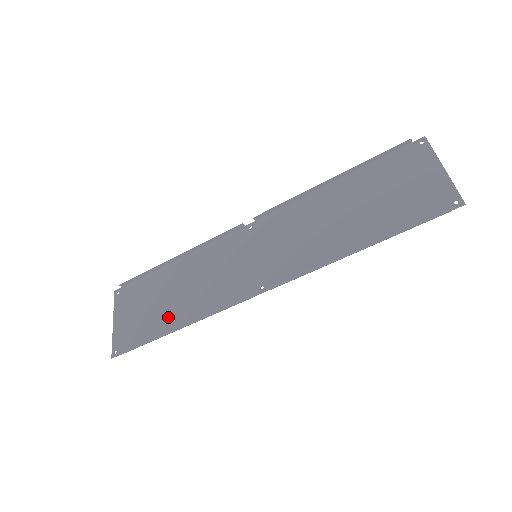
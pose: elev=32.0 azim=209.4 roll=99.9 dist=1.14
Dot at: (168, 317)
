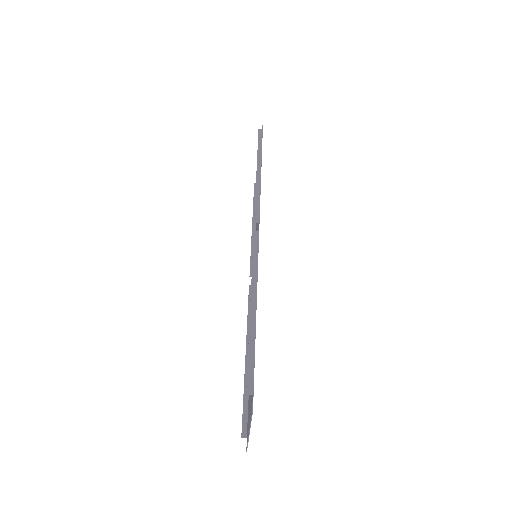
Dot at: occluded
